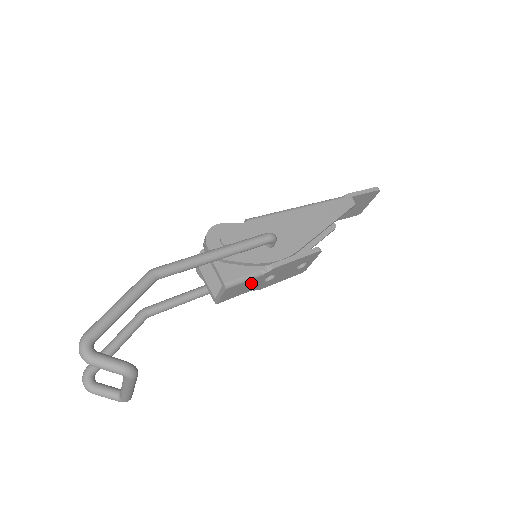
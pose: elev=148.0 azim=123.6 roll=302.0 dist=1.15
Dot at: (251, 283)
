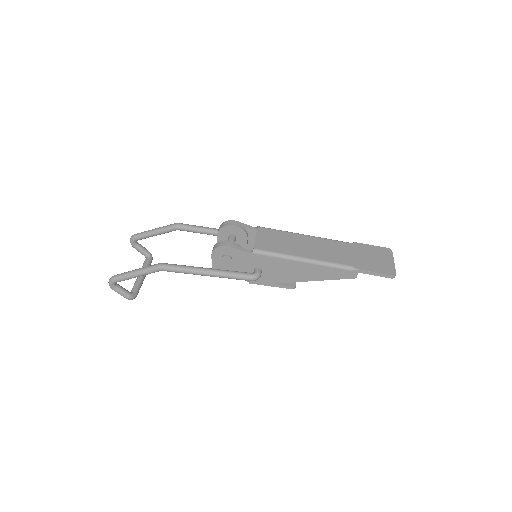
Dot at: occluded
